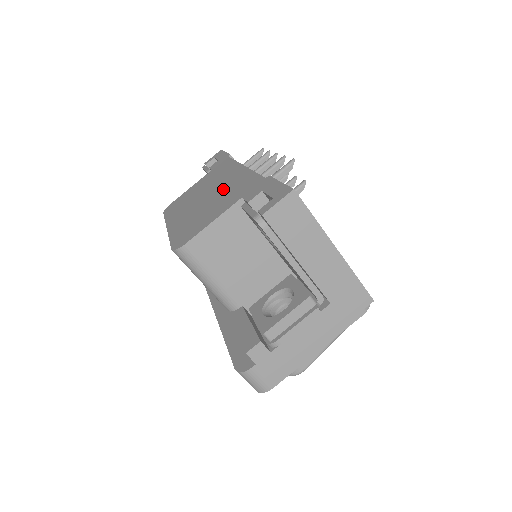
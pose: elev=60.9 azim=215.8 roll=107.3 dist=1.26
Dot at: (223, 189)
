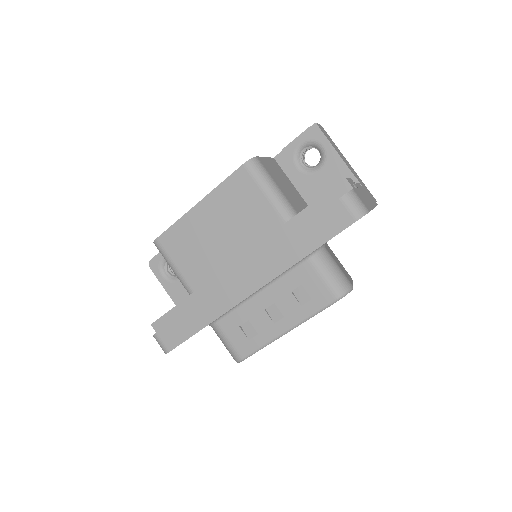
Dot at: occluded
